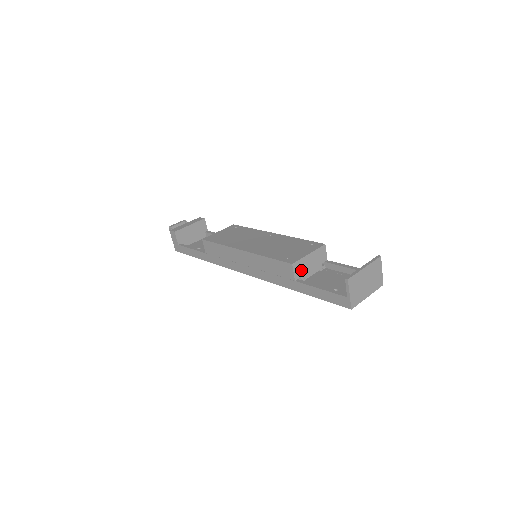
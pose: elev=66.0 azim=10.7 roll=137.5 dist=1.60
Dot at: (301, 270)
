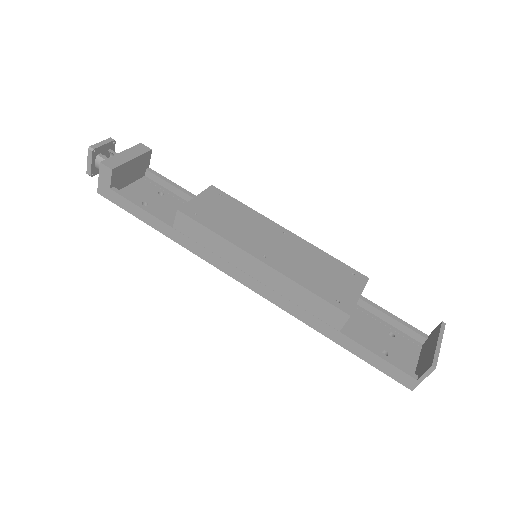
Dot at: occluded
